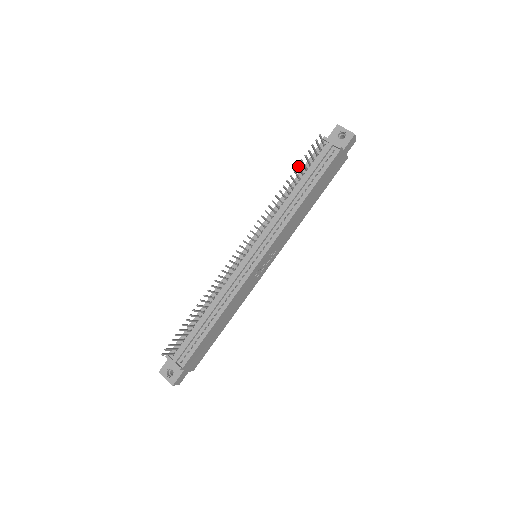
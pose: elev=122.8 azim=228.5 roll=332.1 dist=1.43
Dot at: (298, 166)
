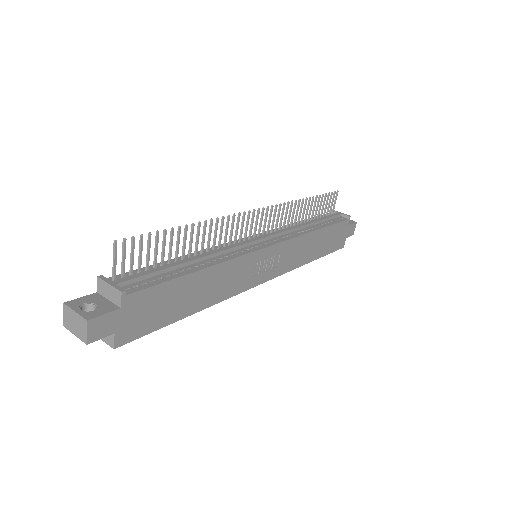
Dot at: (320, 196)
